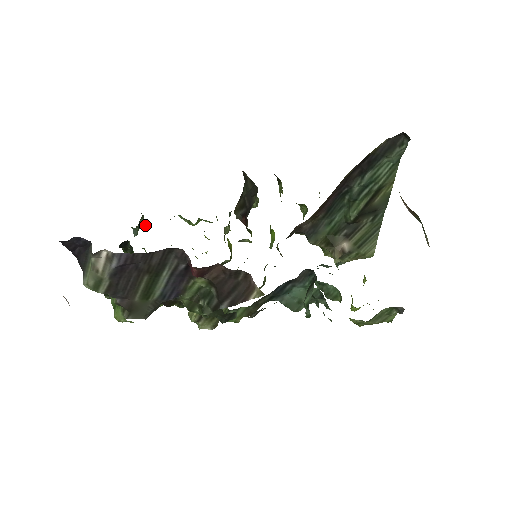
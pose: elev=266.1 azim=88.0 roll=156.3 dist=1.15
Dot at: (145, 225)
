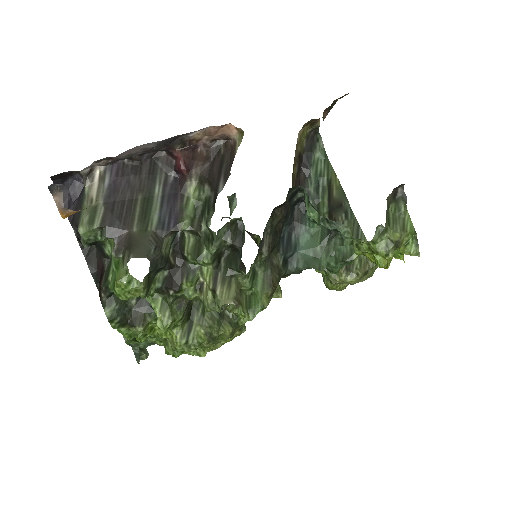
Dot at: (147, 355)
